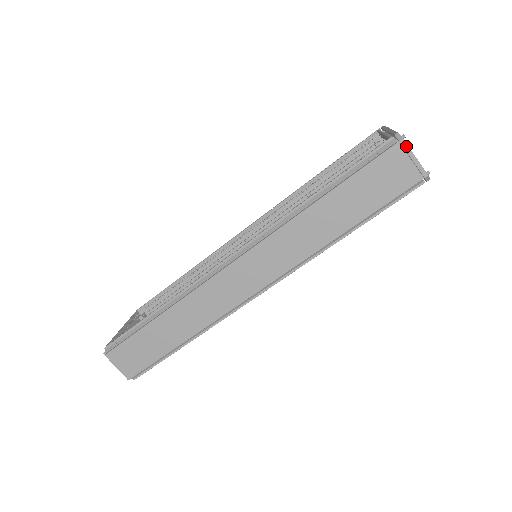
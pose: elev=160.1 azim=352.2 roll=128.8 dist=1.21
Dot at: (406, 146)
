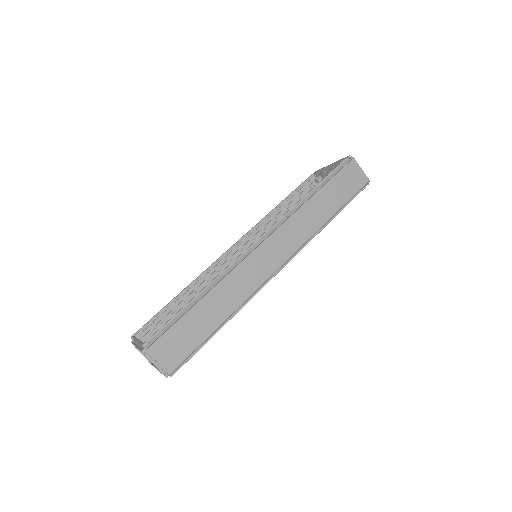
Dot at: (356, 162)
